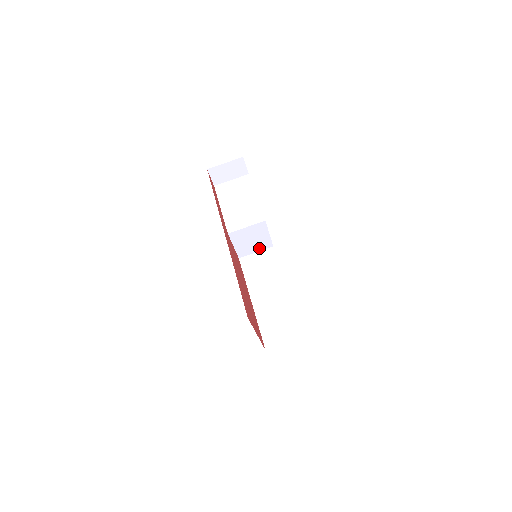
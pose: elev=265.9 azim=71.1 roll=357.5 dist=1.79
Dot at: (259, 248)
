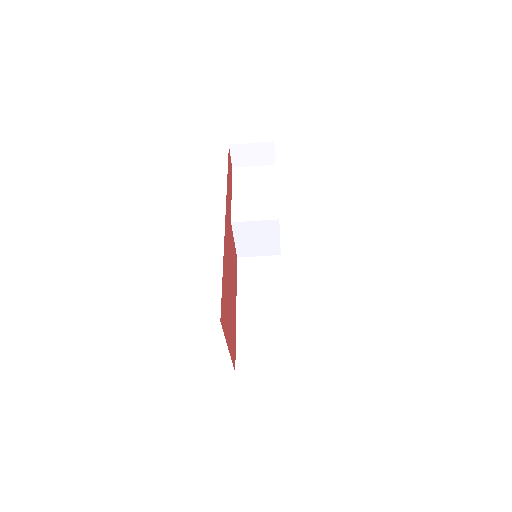
Dot at: (264, 252)
